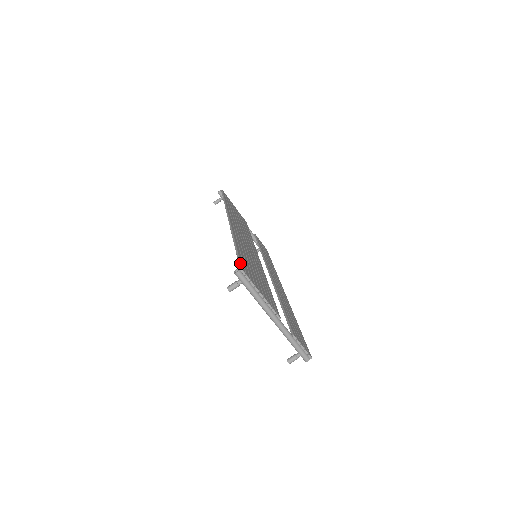
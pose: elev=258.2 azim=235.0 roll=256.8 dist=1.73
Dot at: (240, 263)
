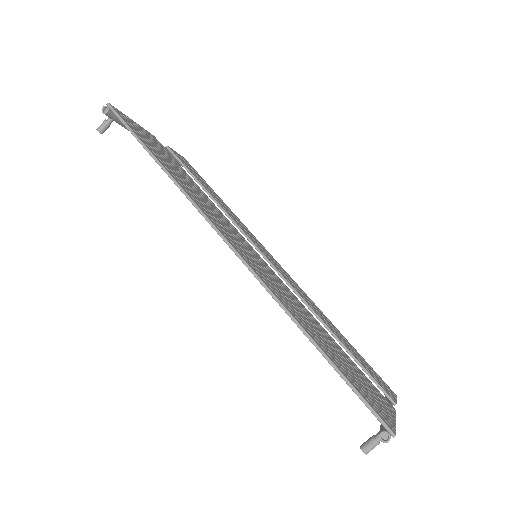
Dot at: (377, 415)
